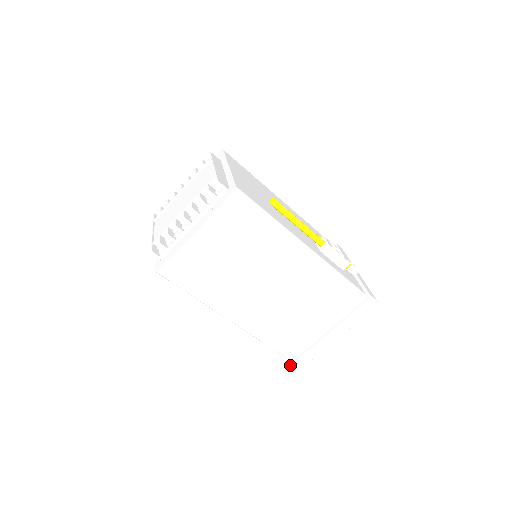
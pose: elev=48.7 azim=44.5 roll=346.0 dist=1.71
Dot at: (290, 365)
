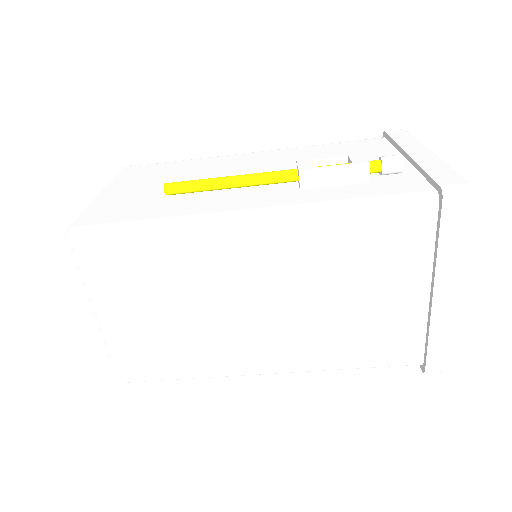
Dot at: (424, 372)
